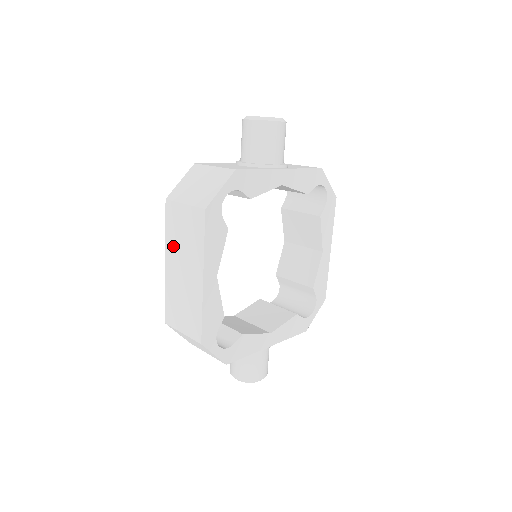
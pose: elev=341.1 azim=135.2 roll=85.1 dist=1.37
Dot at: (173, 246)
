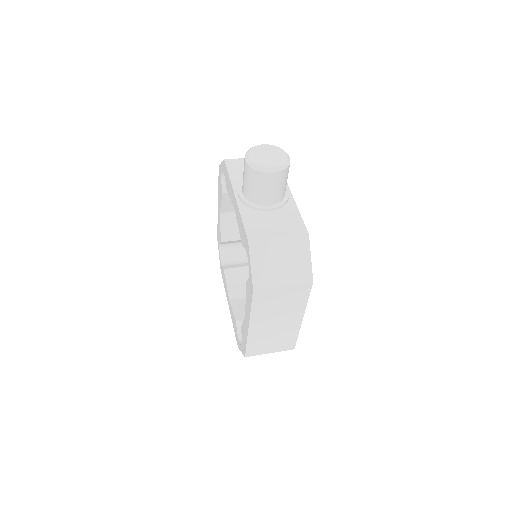
Dot at: (263, 314)
